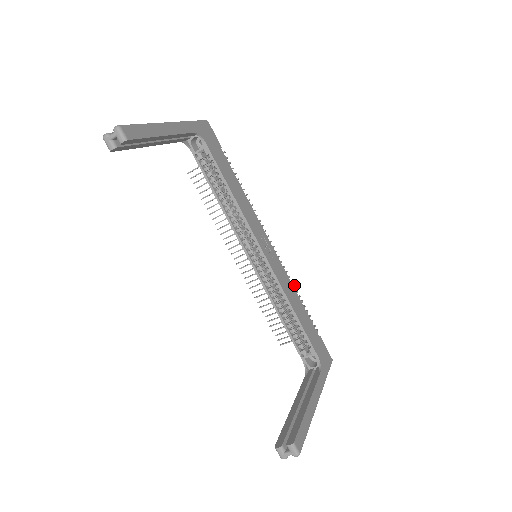
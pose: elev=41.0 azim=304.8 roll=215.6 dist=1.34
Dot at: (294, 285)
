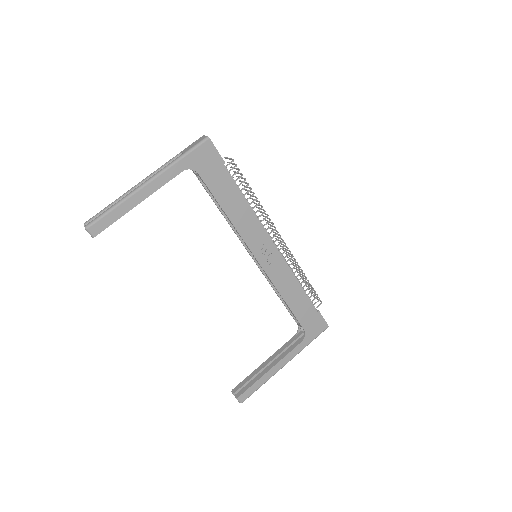
Dot at: (302, 270)
